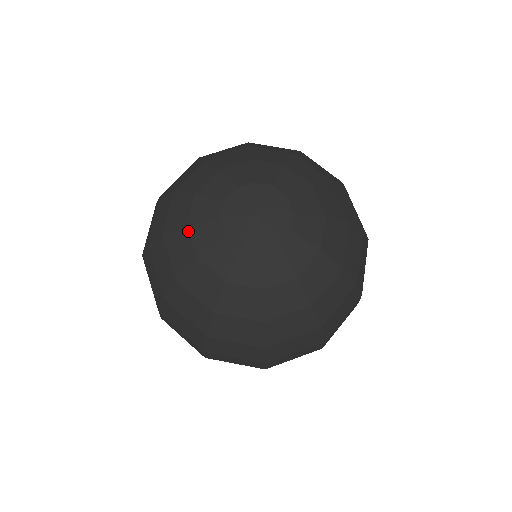
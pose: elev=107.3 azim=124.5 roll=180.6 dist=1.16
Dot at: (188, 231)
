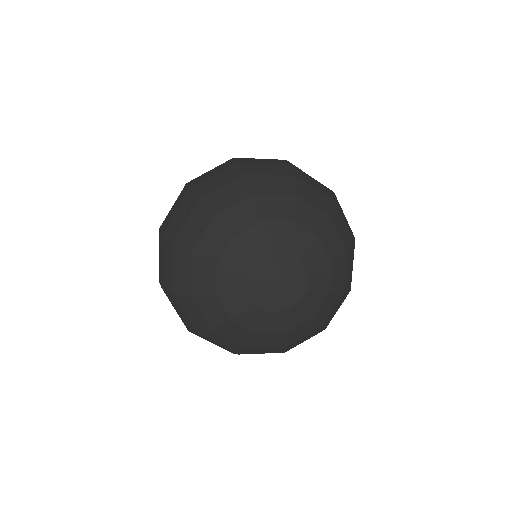
Dot at: (217, 268)
